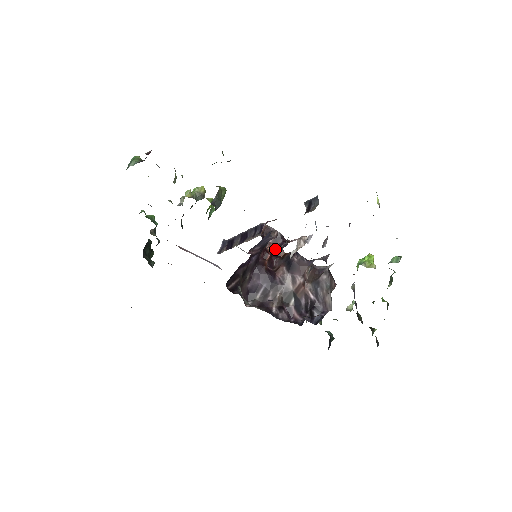
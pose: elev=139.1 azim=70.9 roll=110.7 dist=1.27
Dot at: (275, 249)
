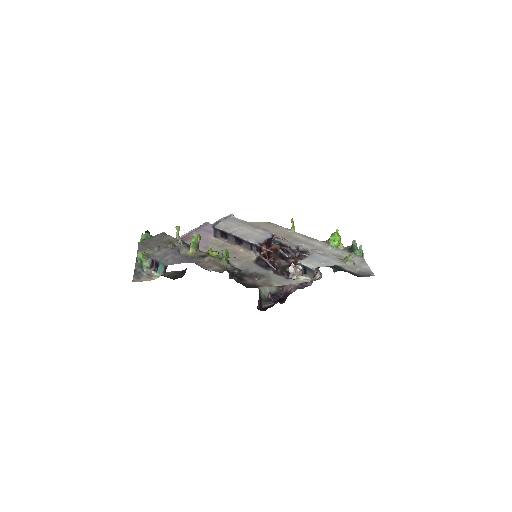
Dot at: (268, 246)
